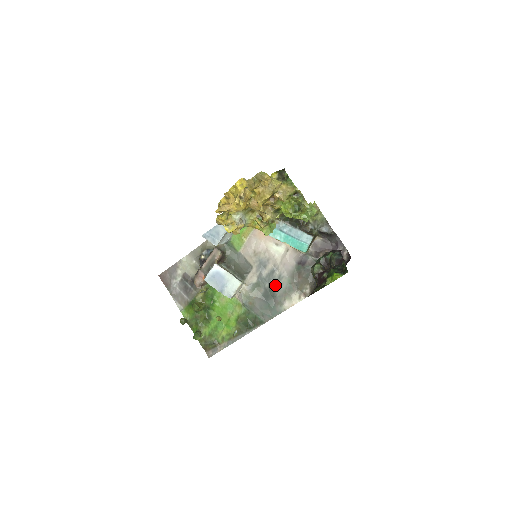
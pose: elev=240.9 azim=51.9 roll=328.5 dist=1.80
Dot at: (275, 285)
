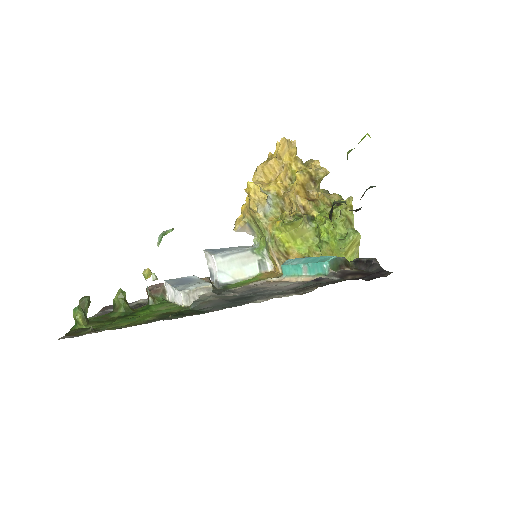
Dot at: (258, 295)
